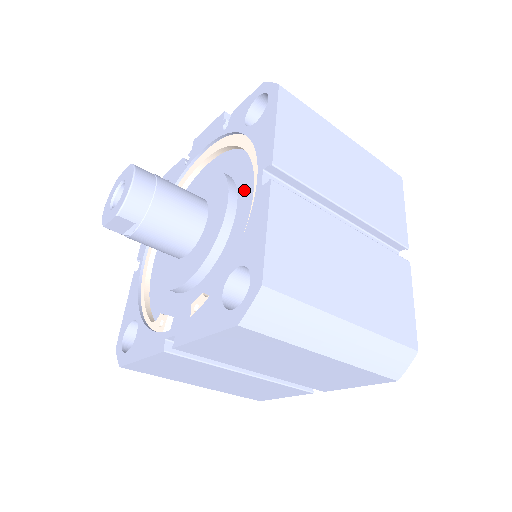
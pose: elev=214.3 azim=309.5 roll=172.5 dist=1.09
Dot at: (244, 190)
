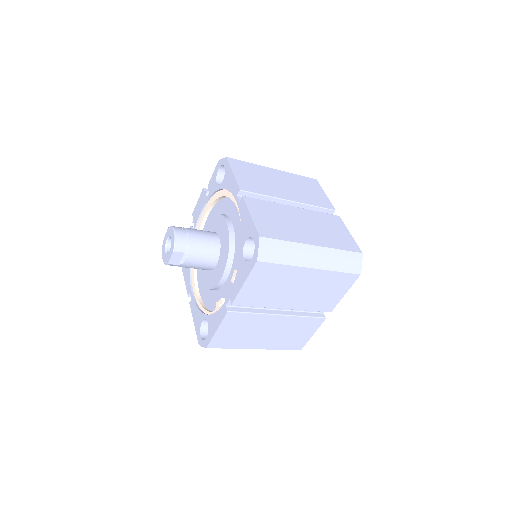
Dot at: (232, 214)
